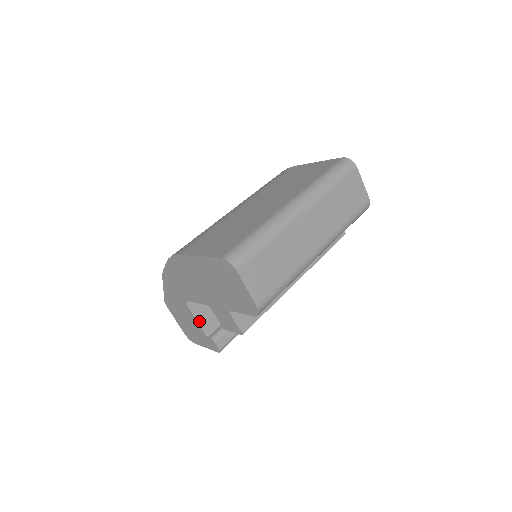
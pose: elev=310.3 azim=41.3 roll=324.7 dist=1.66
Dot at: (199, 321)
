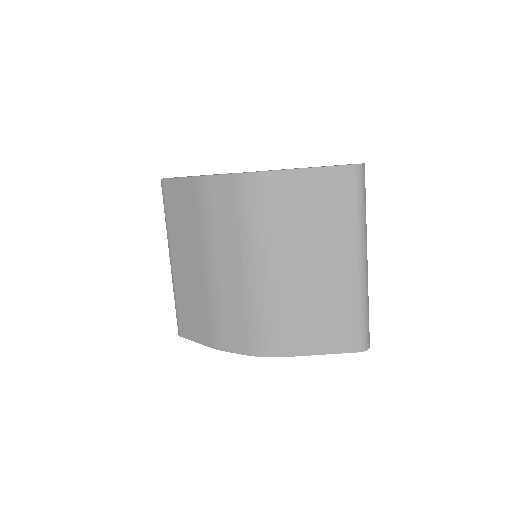
Dot at: occluded
